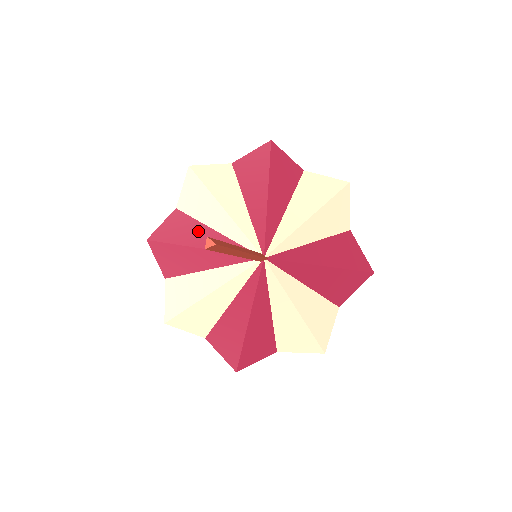
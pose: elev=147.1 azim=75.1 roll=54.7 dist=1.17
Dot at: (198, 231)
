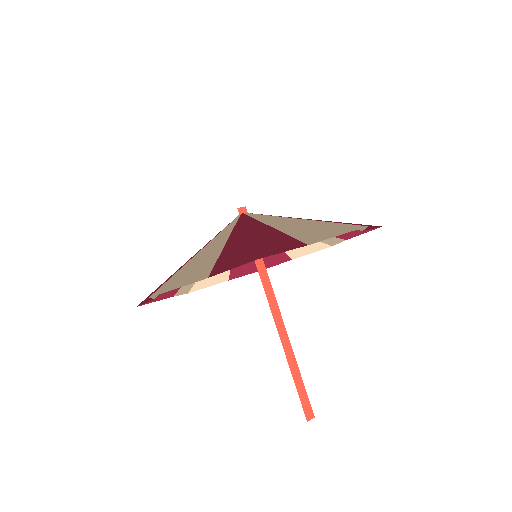
Dot at: occluded
